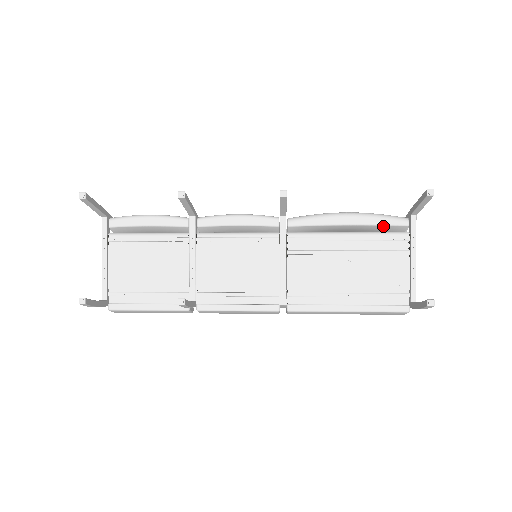
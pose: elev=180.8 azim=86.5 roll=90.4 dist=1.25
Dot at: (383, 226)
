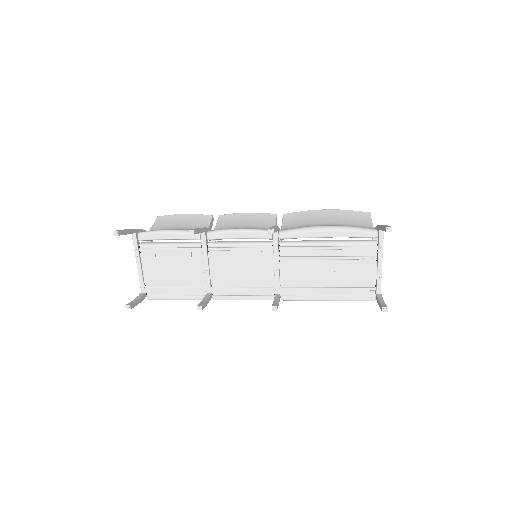
Dot at: (357, 237)
